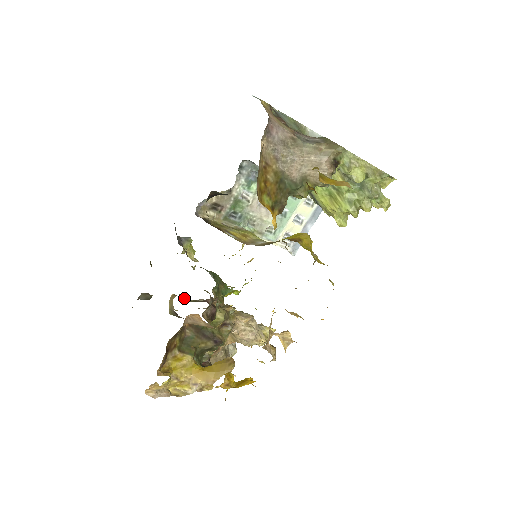
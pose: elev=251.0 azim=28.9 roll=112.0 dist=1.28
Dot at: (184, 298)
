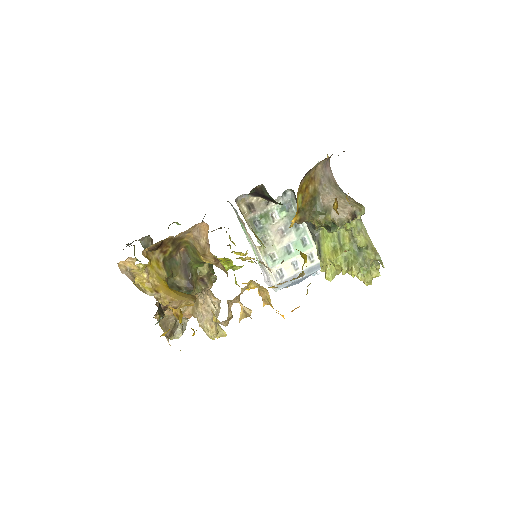
Dot at: occluded
